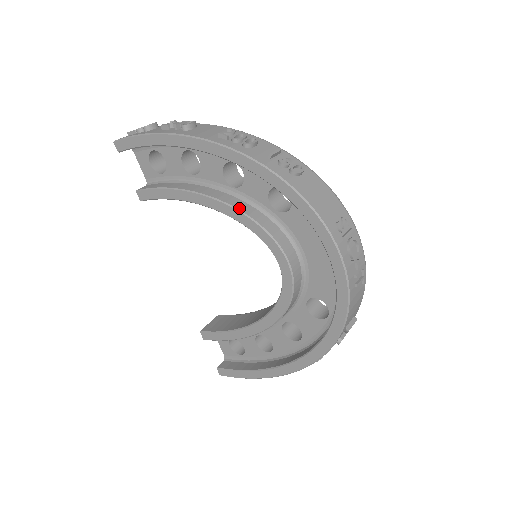
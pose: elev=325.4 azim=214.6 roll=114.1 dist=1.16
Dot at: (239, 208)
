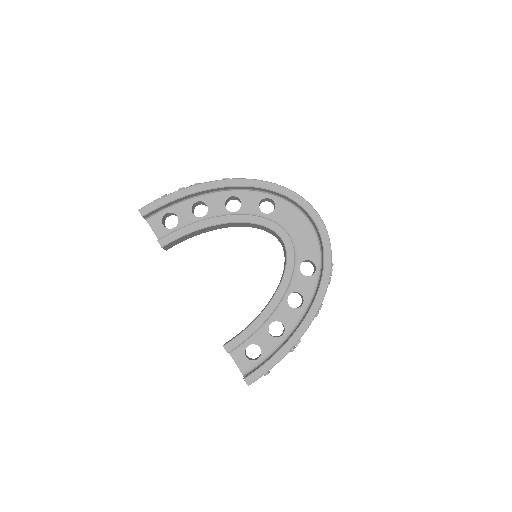
Dot at: (246, 214)
